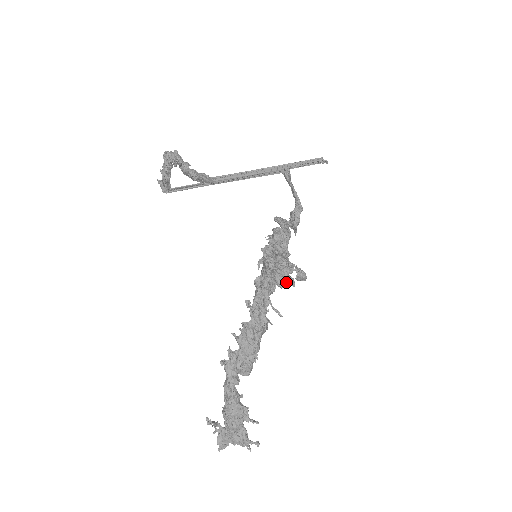
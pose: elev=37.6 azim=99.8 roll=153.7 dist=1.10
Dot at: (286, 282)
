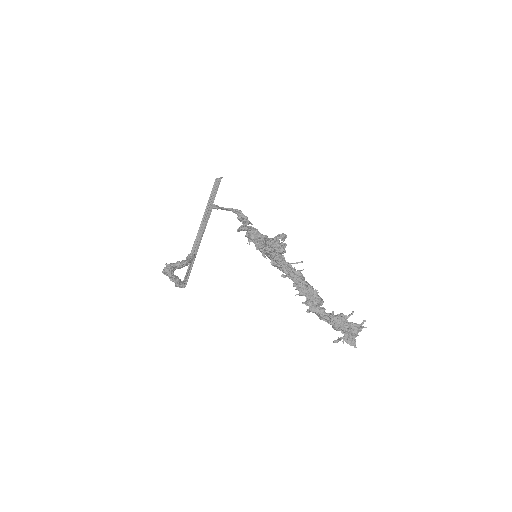
Dot at: (283, 248)
